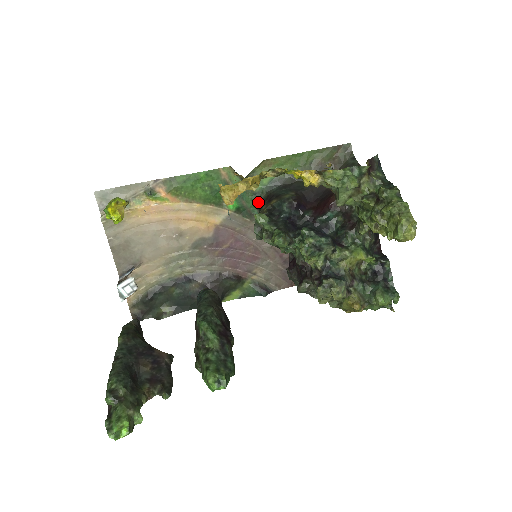
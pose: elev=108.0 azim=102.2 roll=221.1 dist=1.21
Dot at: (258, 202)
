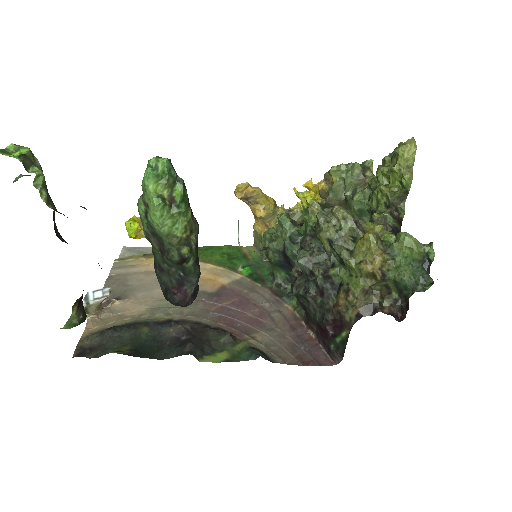
Dot at: occluded
